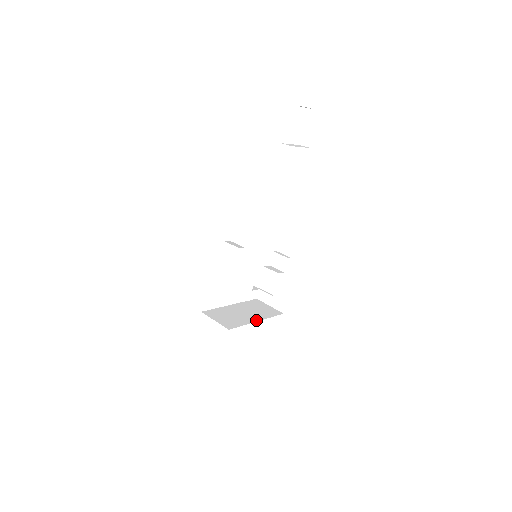
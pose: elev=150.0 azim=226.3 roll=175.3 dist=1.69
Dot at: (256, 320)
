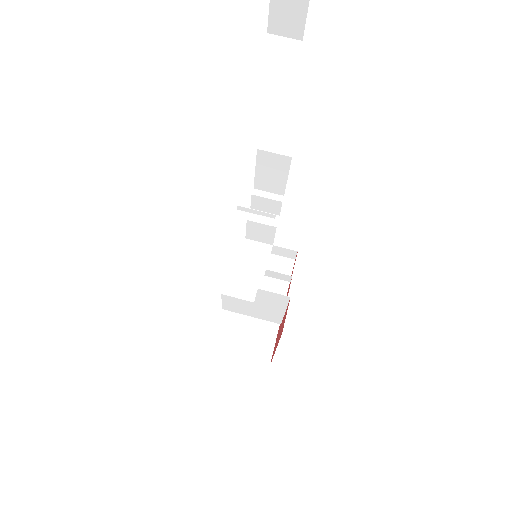
Dot at: occluded
